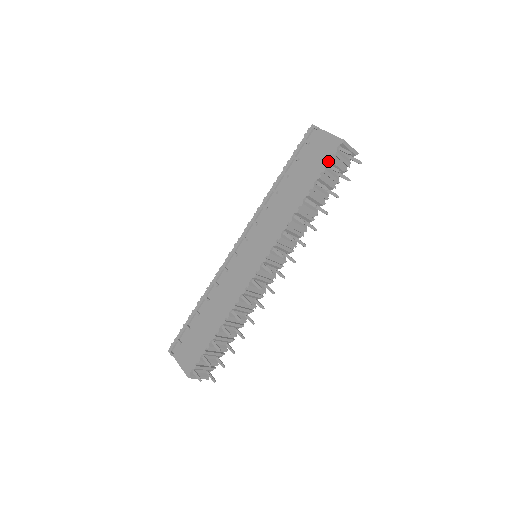
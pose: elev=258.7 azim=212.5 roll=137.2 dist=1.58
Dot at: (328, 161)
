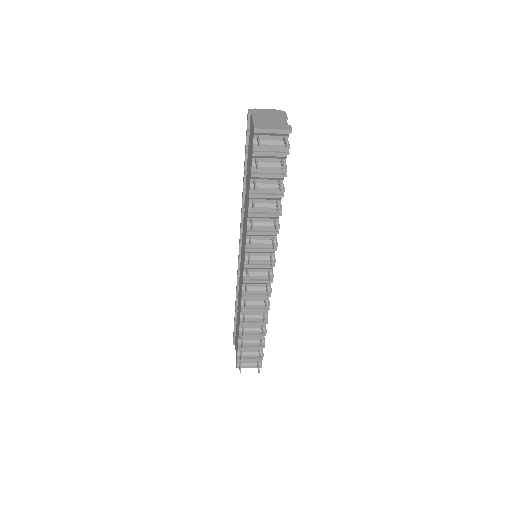
Dot at: (252, 156)
